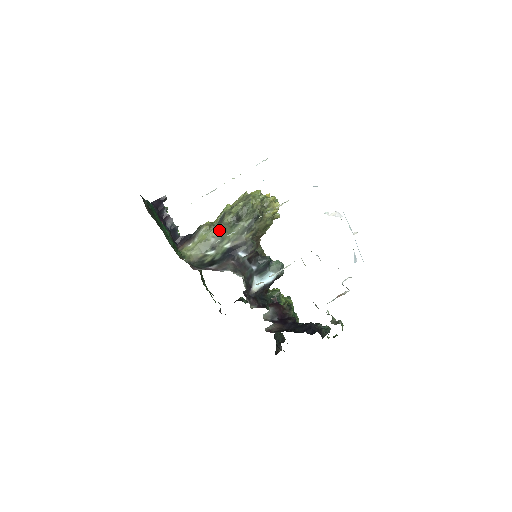
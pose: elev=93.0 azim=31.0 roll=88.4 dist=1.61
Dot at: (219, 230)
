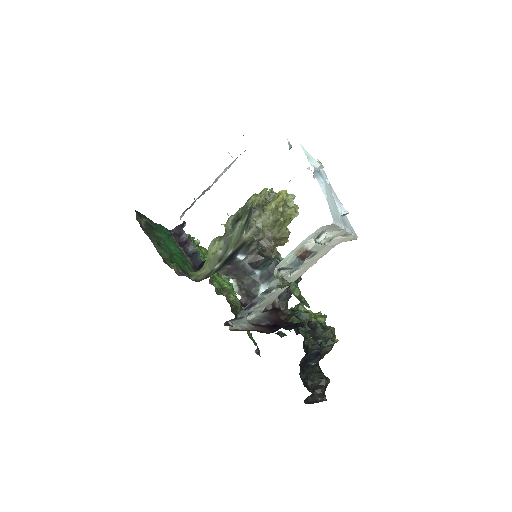
Dot at: (225, 239)
